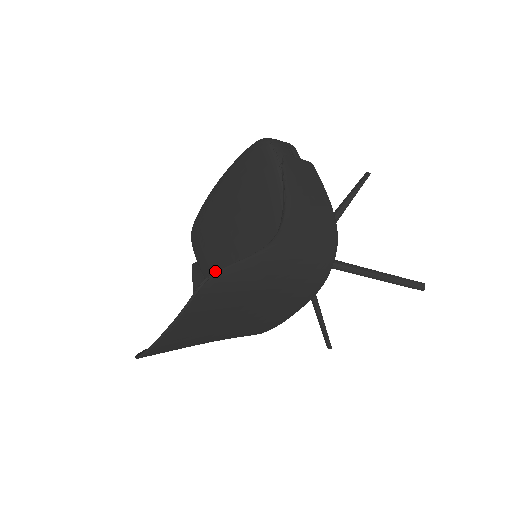
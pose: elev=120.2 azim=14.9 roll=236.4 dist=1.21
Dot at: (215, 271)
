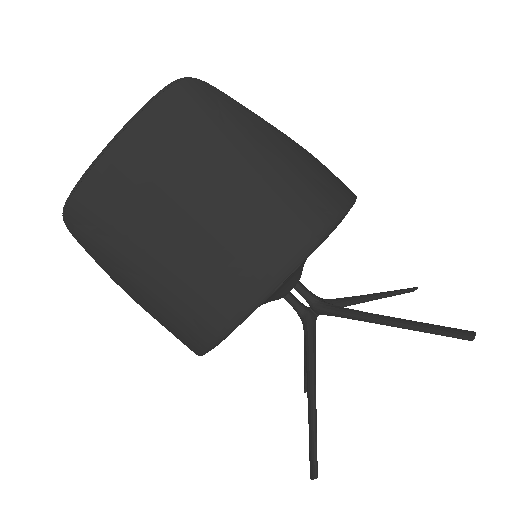
Dot at: occluded
